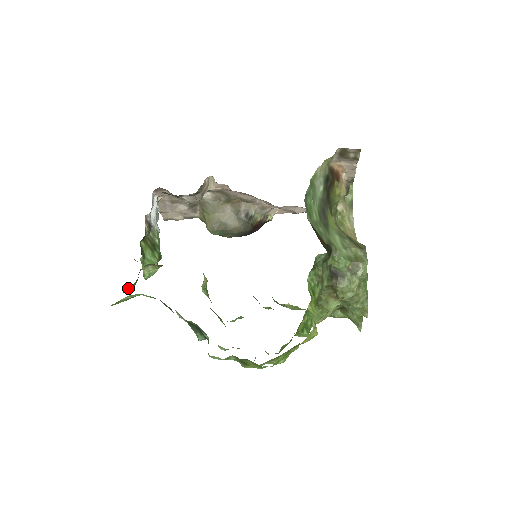
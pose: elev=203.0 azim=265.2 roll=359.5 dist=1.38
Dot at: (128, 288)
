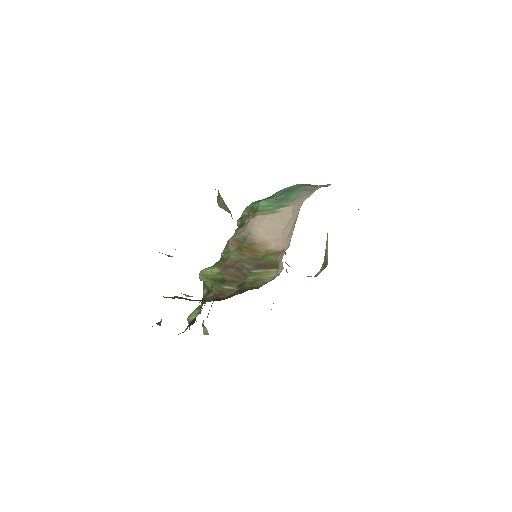
Dot at: occluded
